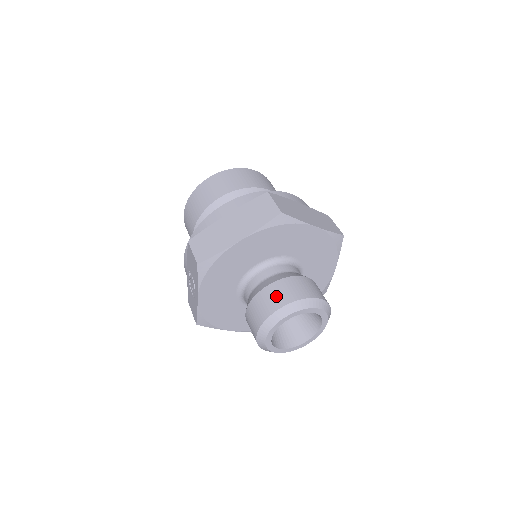
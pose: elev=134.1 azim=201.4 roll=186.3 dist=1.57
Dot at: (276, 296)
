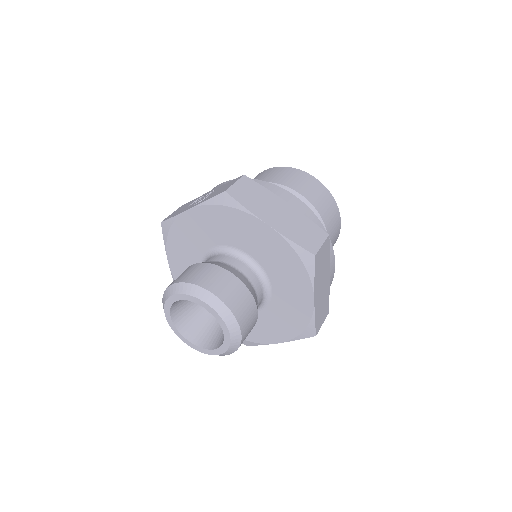
Dot at: (225, 286)
